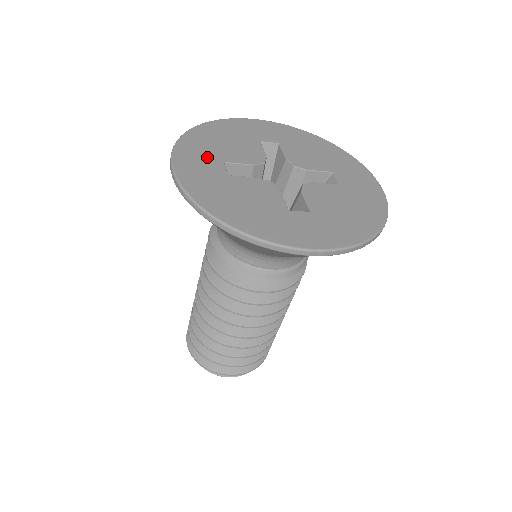
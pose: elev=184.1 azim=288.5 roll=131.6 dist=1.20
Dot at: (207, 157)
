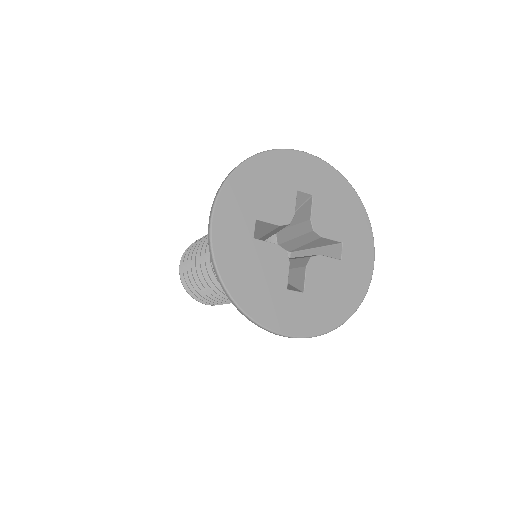
Dot at: (244, 211)
